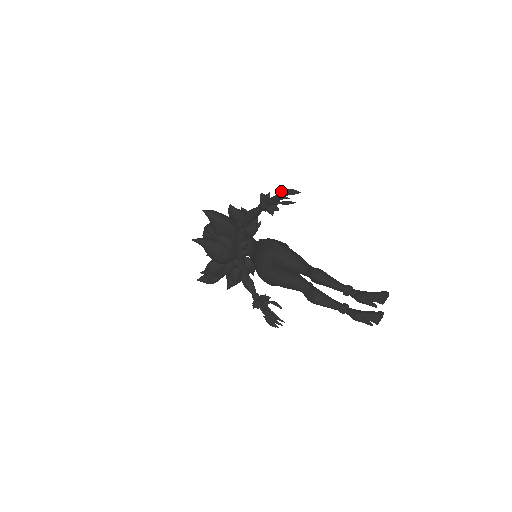
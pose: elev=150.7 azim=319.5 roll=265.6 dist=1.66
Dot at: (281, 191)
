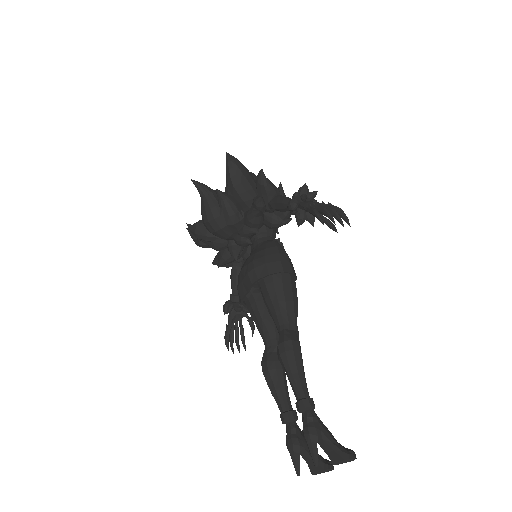
Dot at: occluded
